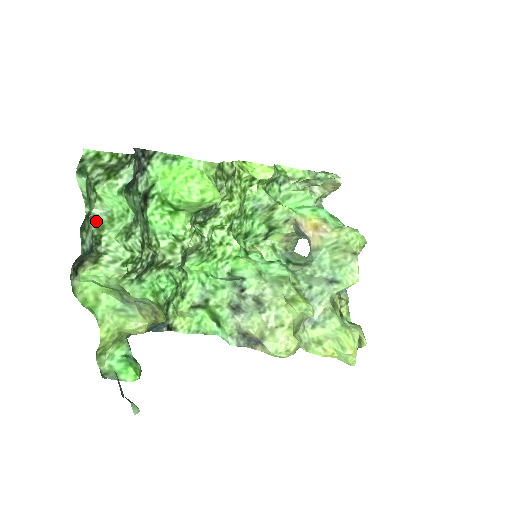
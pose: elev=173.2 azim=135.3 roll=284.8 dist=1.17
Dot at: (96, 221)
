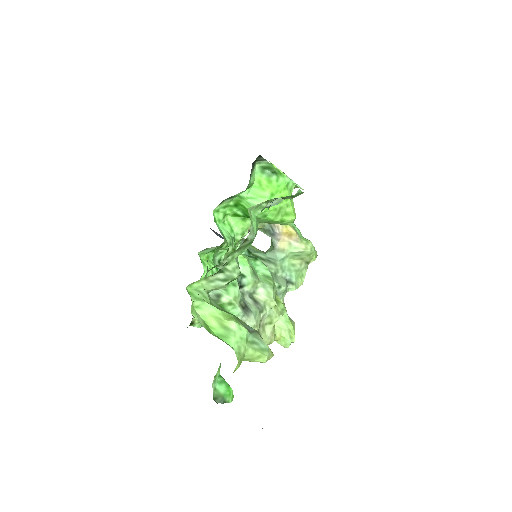
Dot at: (241, 245)
